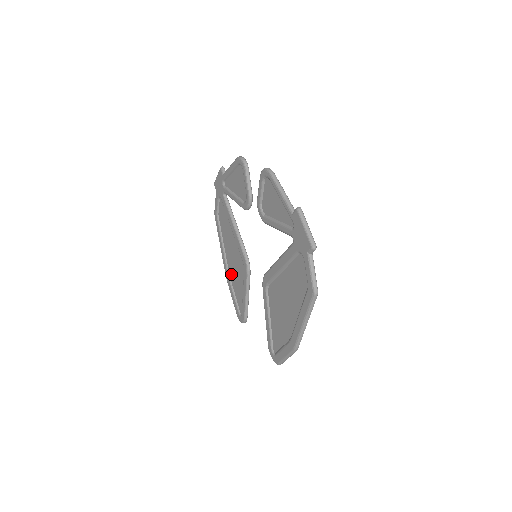
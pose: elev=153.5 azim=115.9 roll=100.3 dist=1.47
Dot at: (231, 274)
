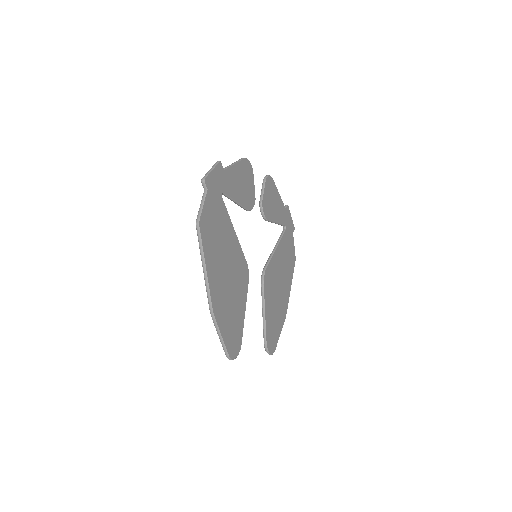
Dot at: occluded
